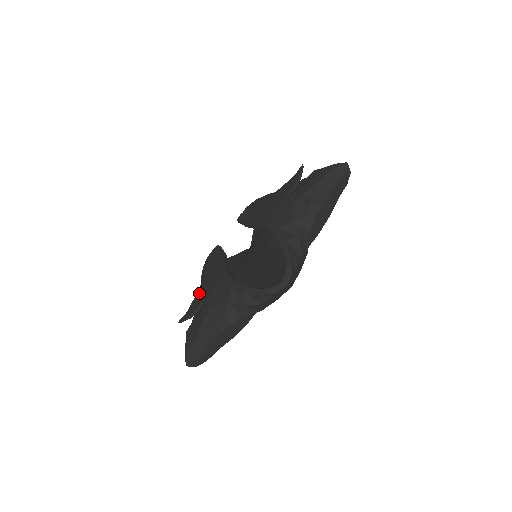
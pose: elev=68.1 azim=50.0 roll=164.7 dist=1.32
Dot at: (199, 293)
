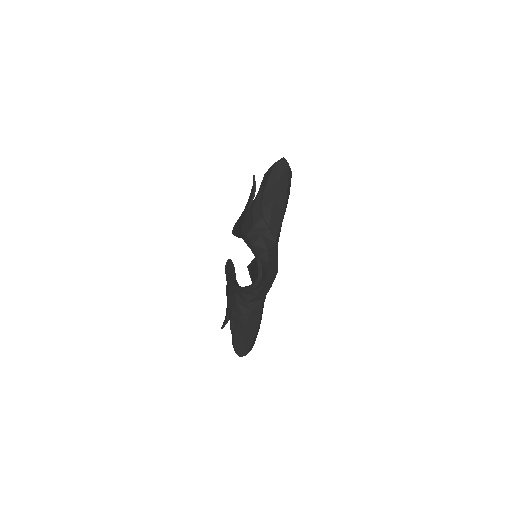
Dot at: occluded
